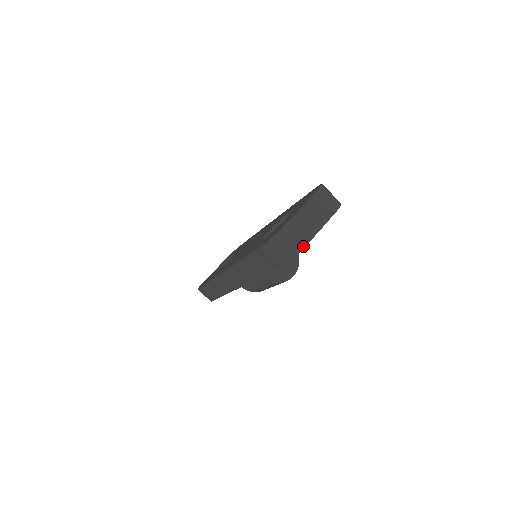
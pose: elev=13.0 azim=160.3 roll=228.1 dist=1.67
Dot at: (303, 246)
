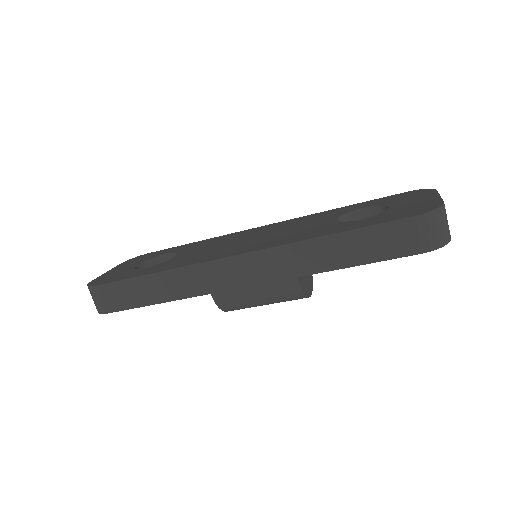
Dot at: occluded
